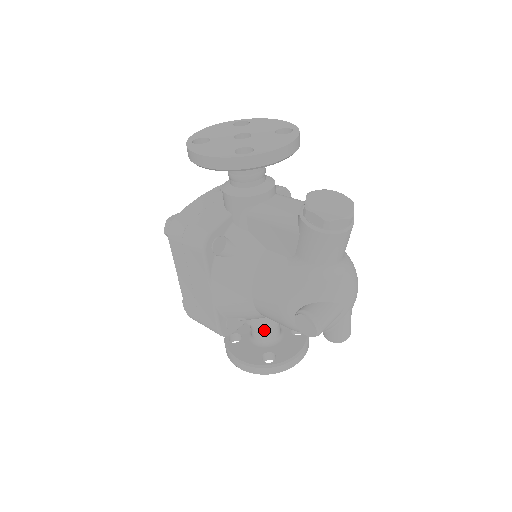
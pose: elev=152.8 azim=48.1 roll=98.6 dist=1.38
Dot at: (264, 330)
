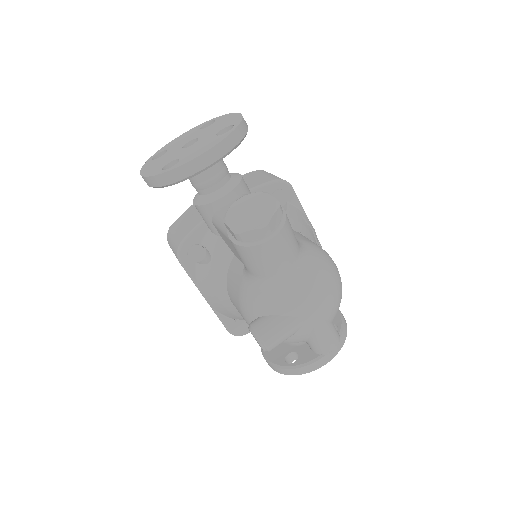
Dot at: occluded
